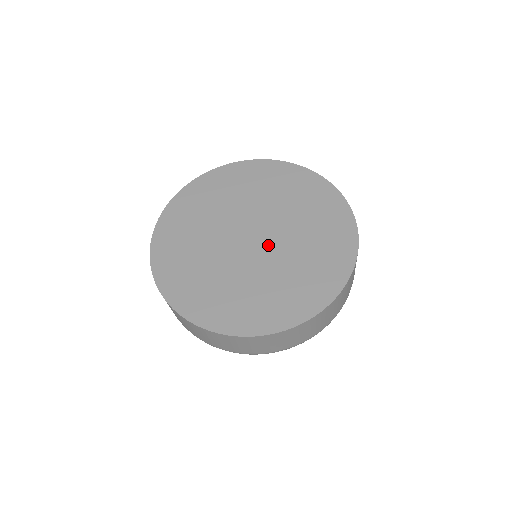
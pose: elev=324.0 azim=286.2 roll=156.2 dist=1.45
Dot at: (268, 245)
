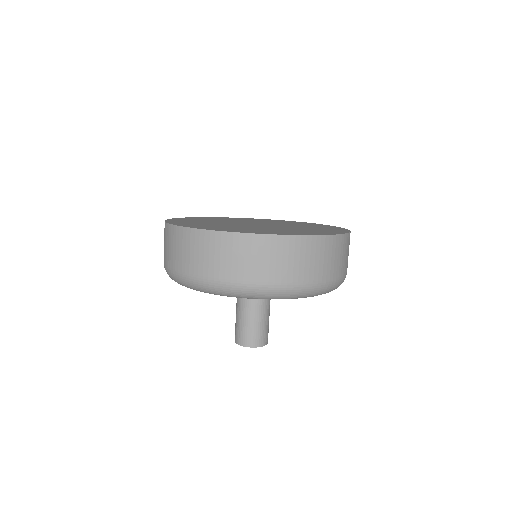
Dot at: (274, 225)
